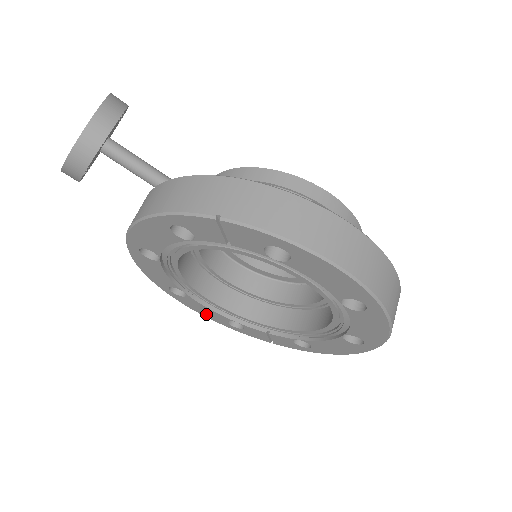
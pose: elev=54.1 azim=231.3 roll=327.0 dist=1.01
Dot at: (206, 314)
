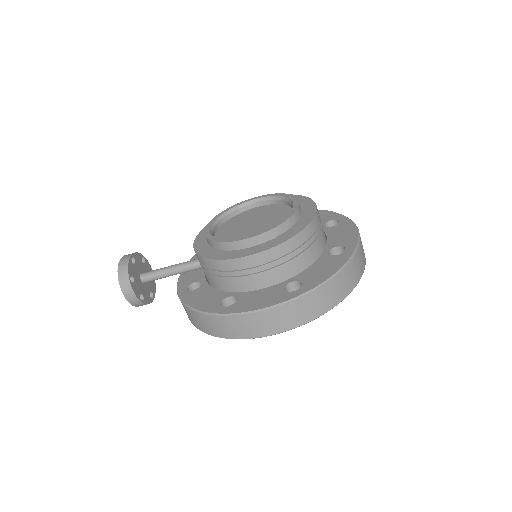
Dot at: occluded
